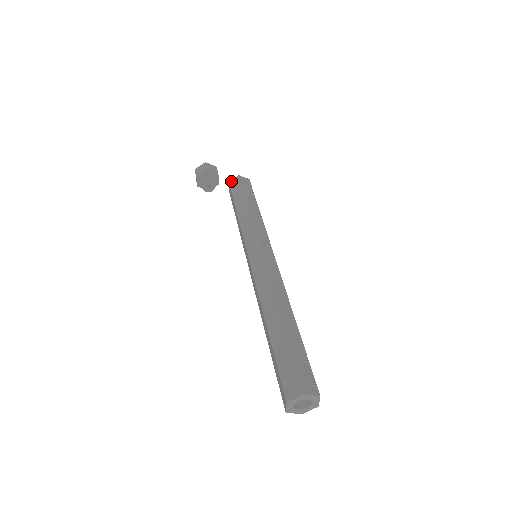
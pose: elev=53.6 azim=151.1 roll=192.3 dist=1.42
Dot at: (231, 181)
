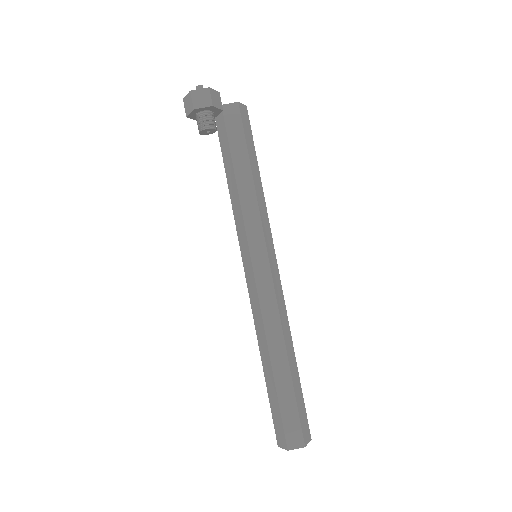
Dot at: (226, 107)
